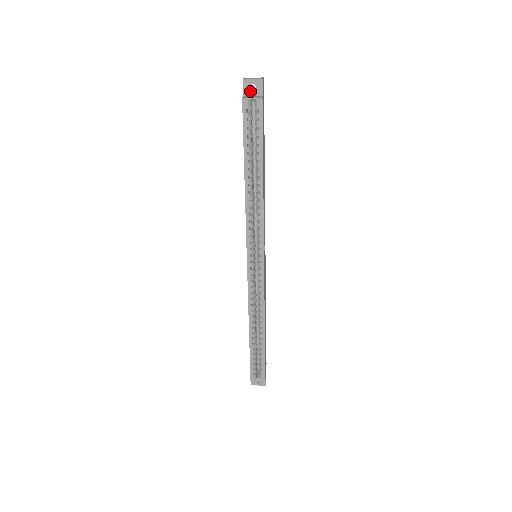
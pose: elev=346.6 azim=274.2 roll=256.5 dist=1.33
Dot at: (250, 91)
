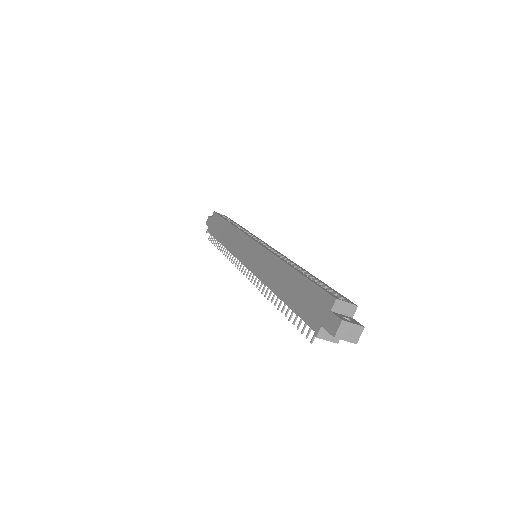
Dot at: occluded
